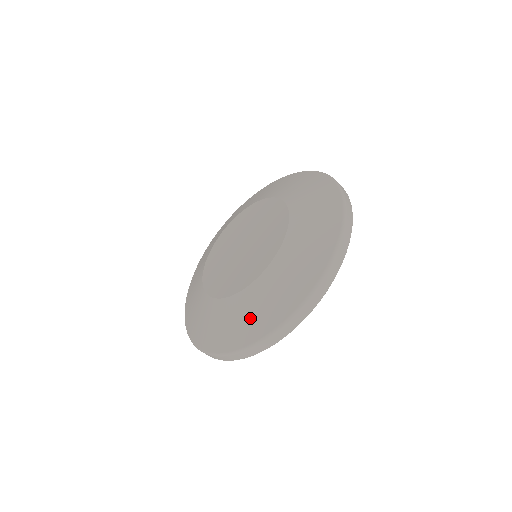
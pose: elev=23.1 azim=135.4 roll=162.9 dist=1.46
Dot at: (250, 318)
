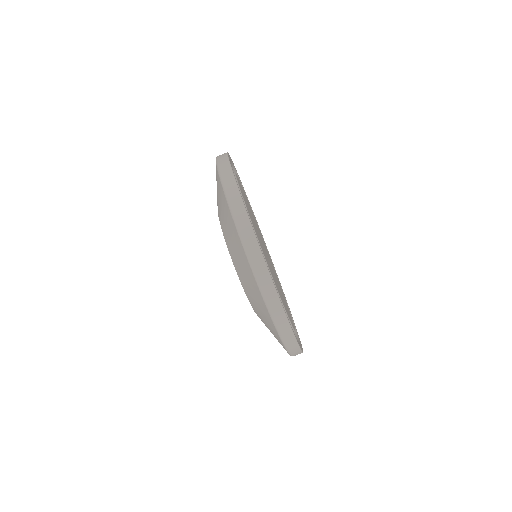
Dot at: occluded
